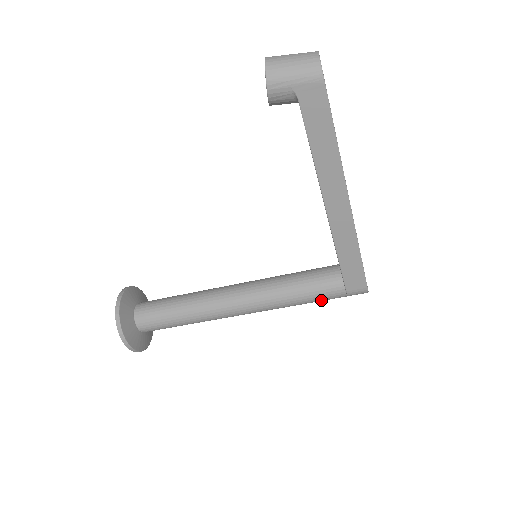
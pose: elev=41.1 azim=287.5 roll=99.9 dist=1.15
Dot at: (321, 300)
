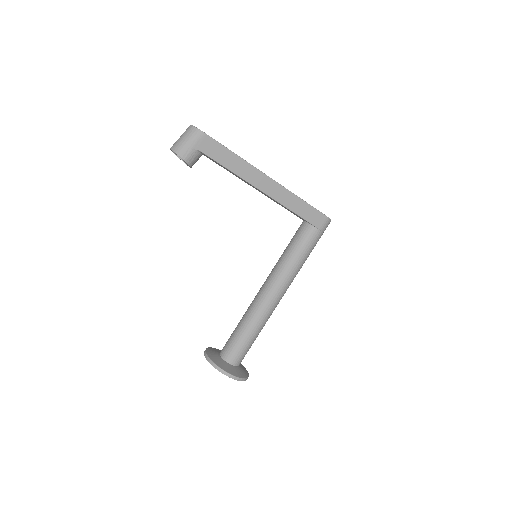
Dot at: (312, 248)
